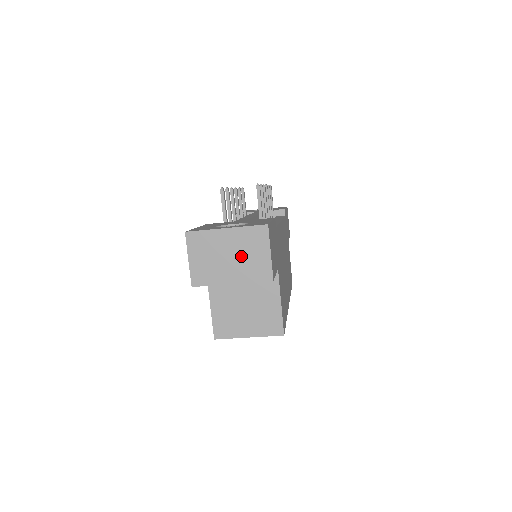
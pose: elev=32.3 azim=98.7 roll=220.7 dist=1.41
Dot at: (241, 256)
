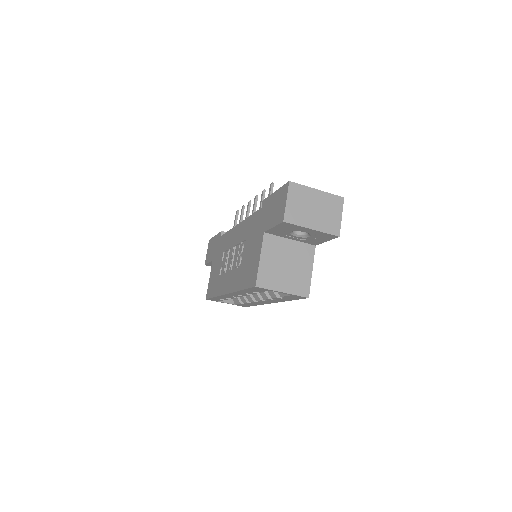
Dot at: (323, 212)
